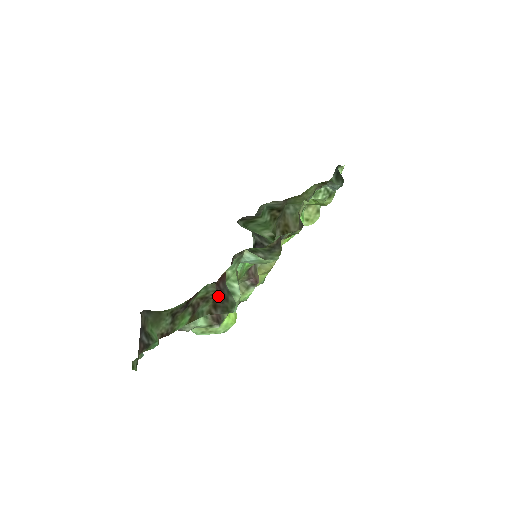
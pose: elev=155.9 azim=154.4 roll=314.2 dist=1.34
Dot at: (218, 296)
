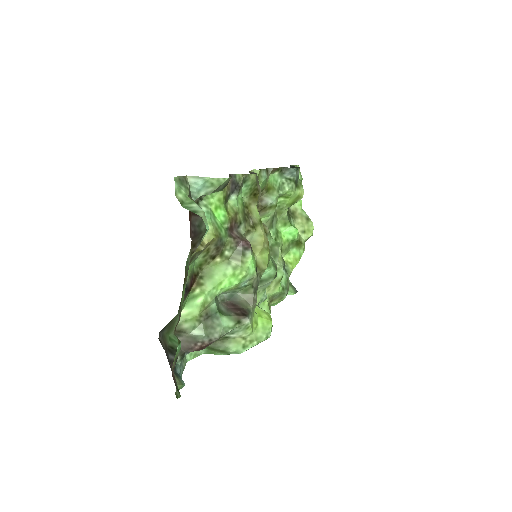
Dot at: (193, 238)
